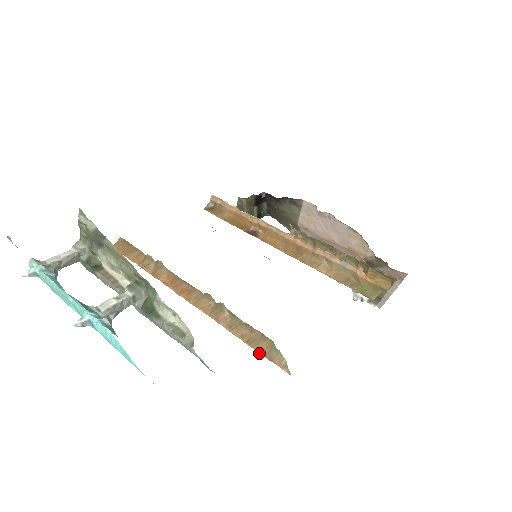
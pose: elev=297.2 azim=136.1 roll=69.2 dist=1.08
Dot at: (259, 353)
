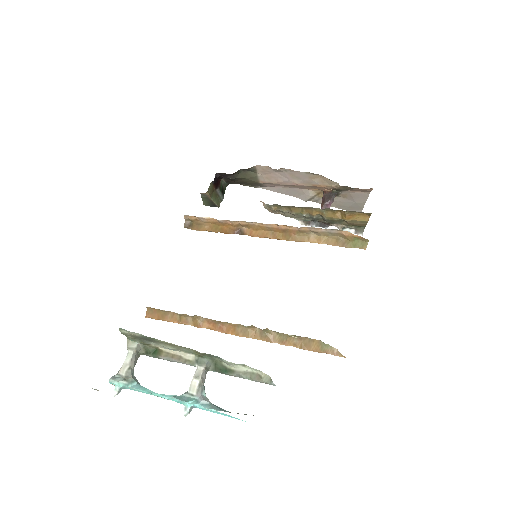
Dot at: occluded
